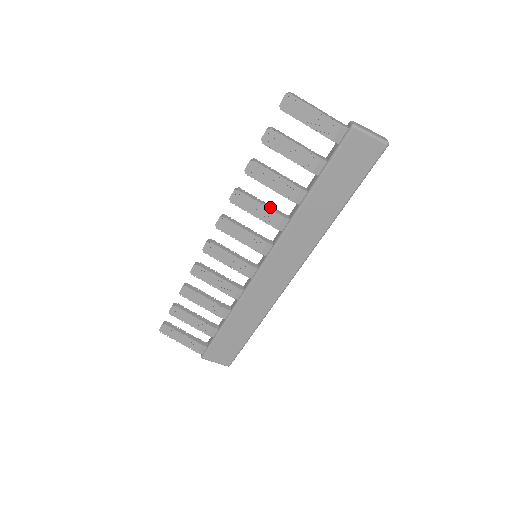
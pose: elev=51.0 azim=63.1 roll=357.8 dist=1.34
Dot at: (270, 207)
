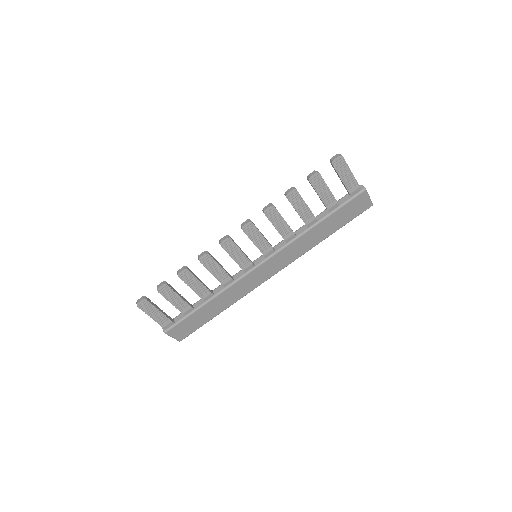
Dot at: occluded
